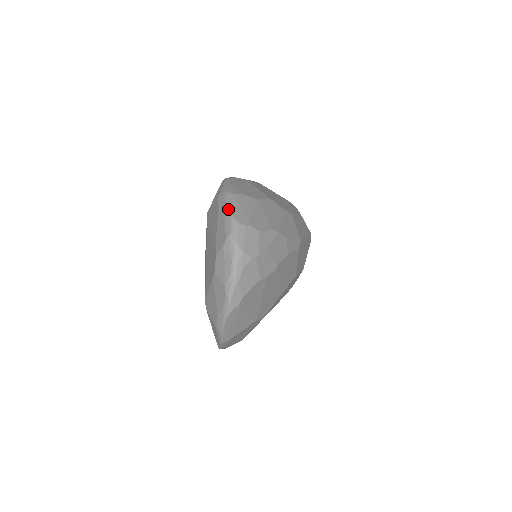
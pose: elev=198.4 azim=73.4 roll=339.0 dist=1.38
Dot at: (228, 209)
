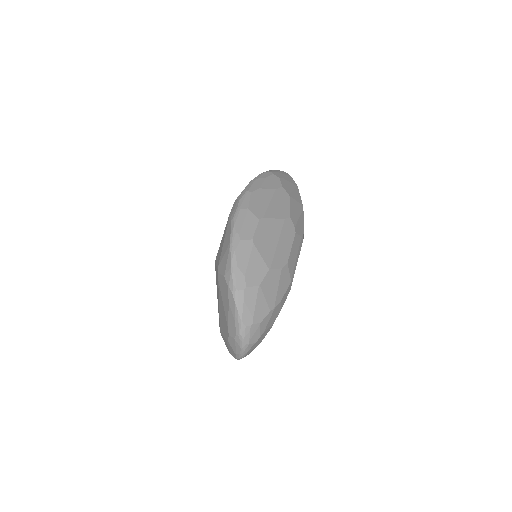
Dot at: (237, 311)
